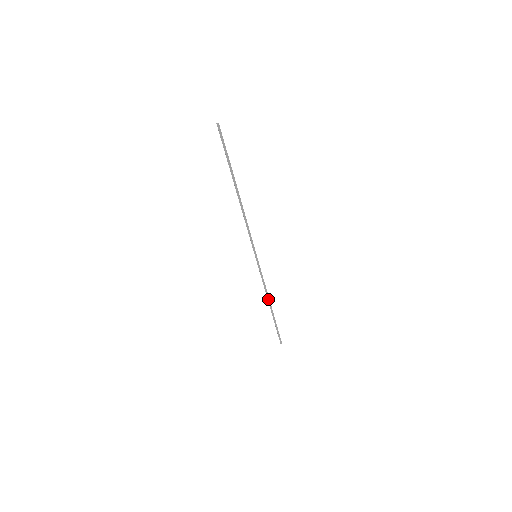
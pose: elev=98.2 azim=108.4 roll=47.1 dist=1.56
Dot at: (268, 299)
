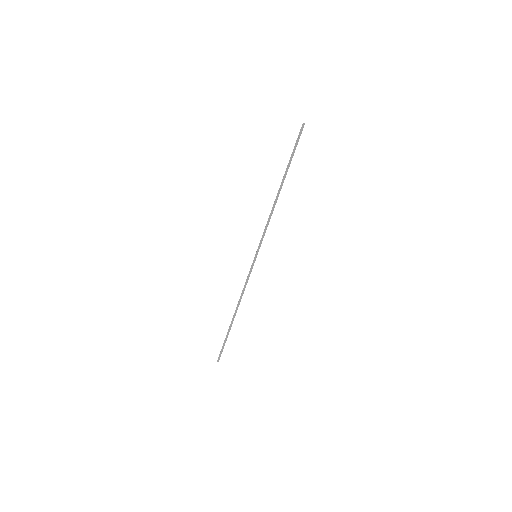
Dot at: (238, 305)
